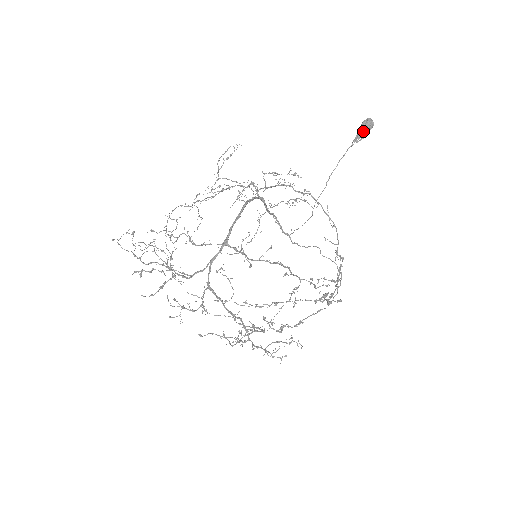
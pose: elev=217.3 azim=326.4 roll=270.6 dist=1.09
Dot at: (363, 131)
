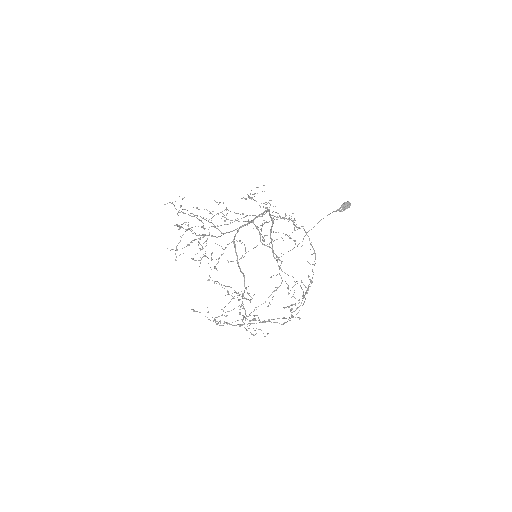
Dot at: (344, 207)
